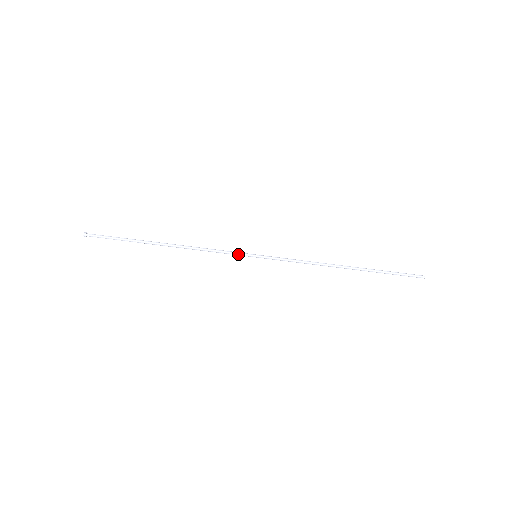
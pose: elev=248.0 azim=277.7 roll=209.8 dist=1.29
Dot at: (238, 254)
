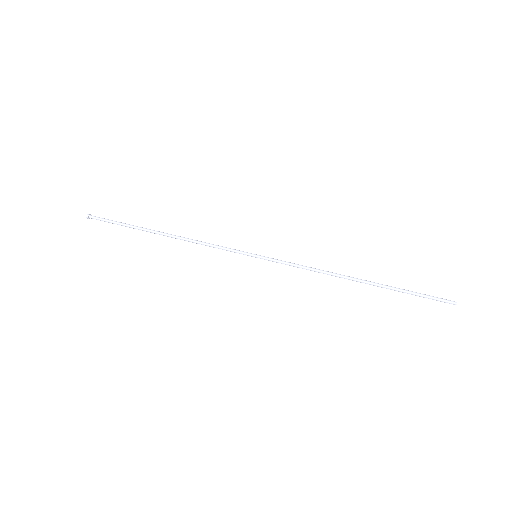
Dot at: (237, 250)
